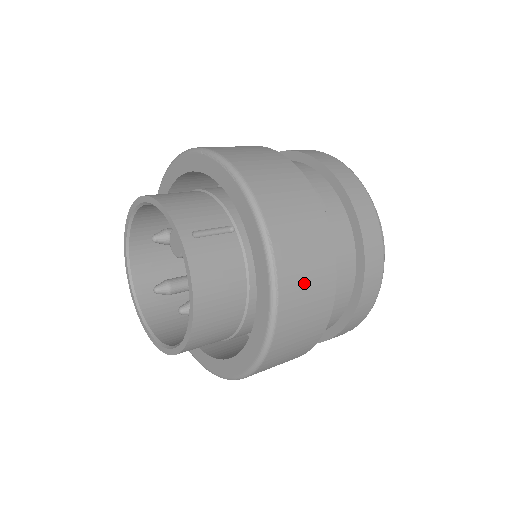
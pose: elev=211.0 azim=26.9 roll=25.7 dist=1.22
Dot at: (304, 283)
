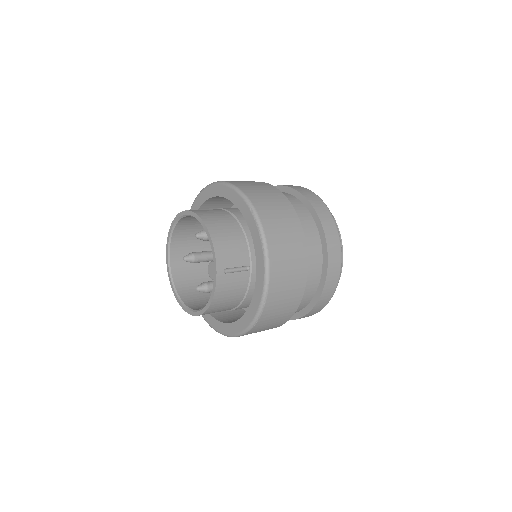
Dot at: (275, 316)
